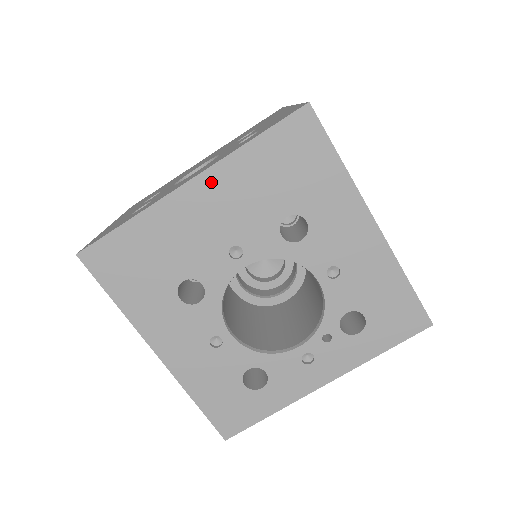
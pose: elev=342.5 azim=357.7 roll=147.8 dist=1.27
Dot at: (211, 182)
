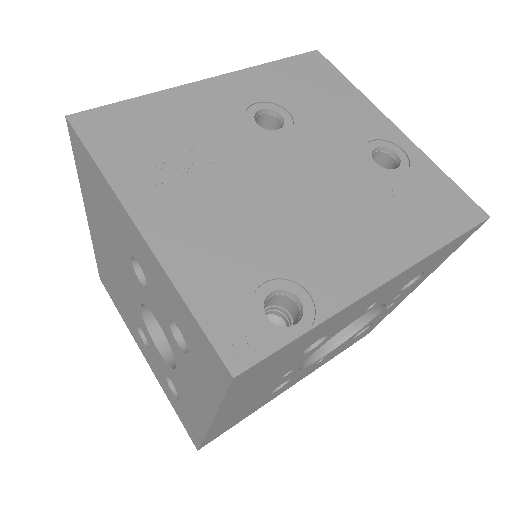
Dot at: (225, 412)
